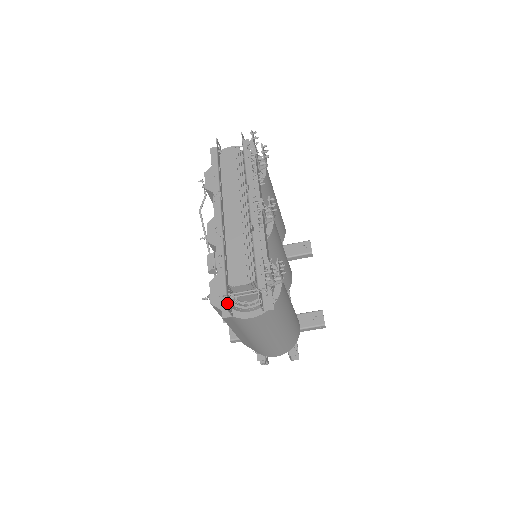
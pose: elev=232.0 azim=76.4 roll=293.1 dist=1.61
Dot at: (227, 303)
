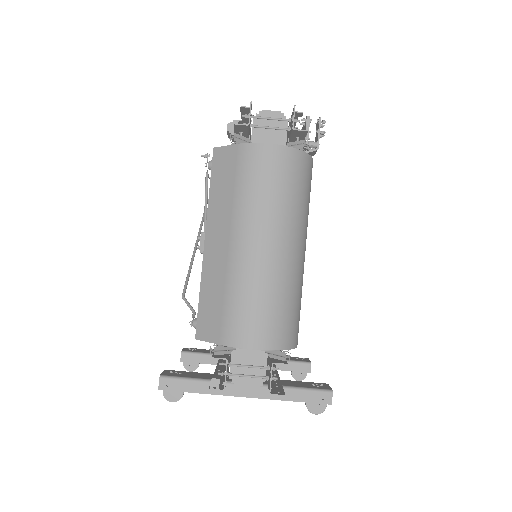
Dot at: (251, 105)
